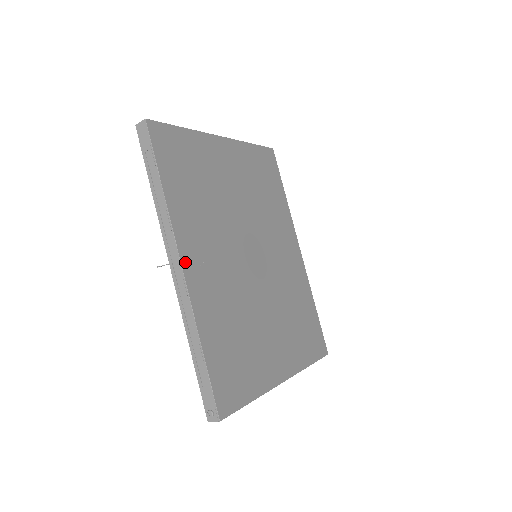
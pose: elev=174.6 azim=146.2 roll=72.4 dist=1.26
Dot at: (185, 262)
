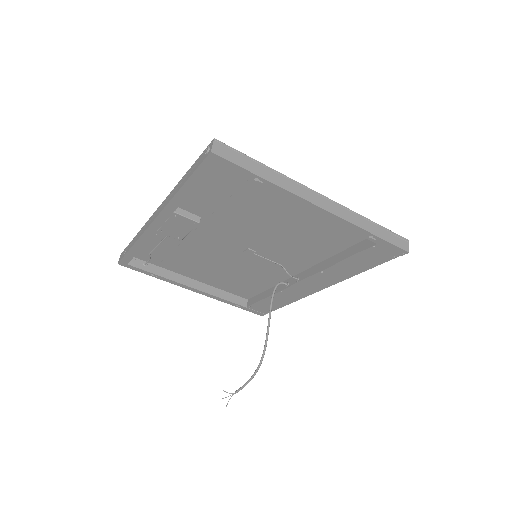
Dot at: occluded
